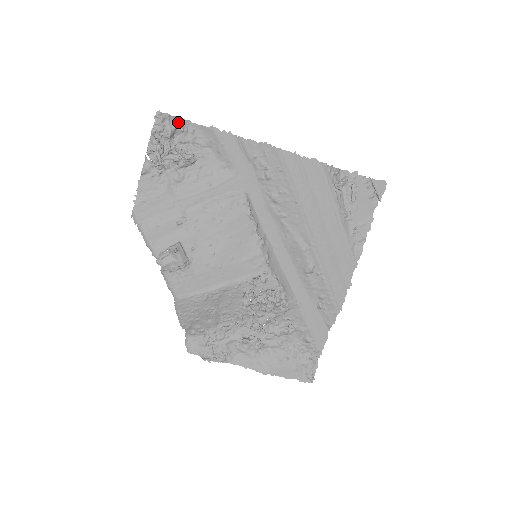
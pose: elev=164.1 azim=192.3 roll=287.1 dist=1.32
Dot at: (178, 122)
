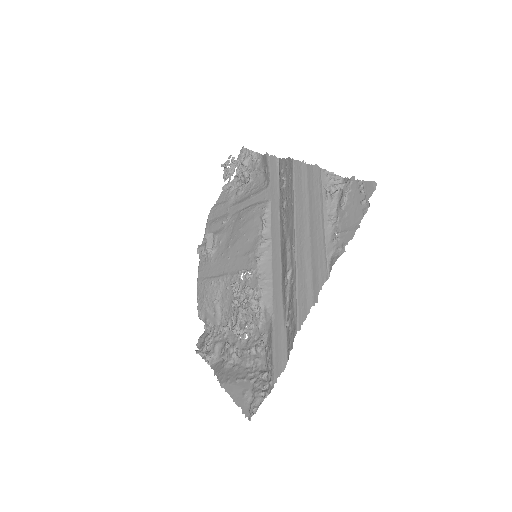
Dot at: (251, 154)
